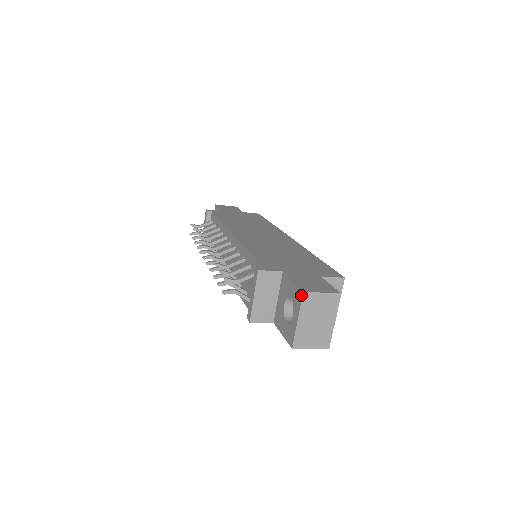
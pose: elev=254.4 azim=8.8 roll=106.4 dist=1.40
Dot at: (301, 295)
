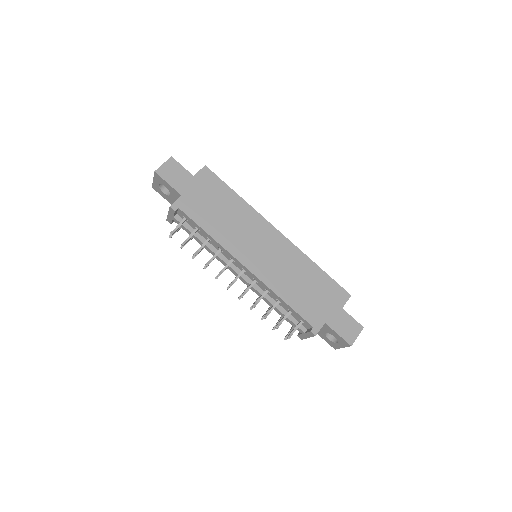
Dot at: (349, 346)
